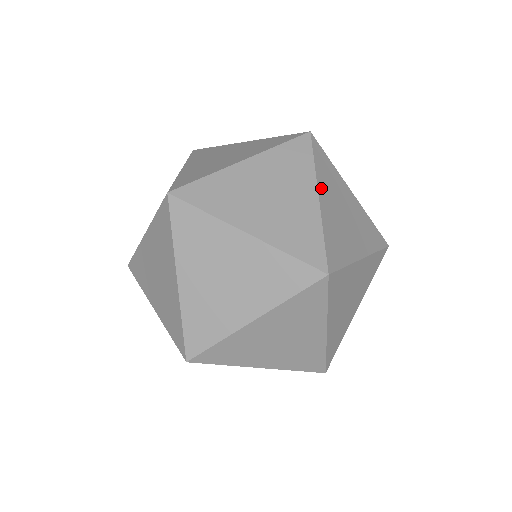
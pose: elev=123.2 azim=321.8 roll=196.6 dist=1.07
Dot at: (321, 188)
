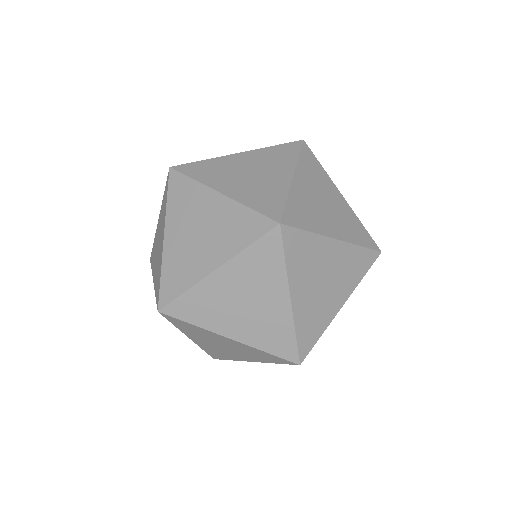
Dot at: (335, 187)
